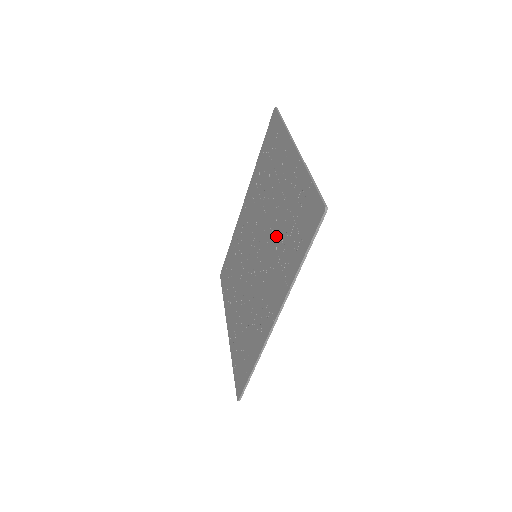
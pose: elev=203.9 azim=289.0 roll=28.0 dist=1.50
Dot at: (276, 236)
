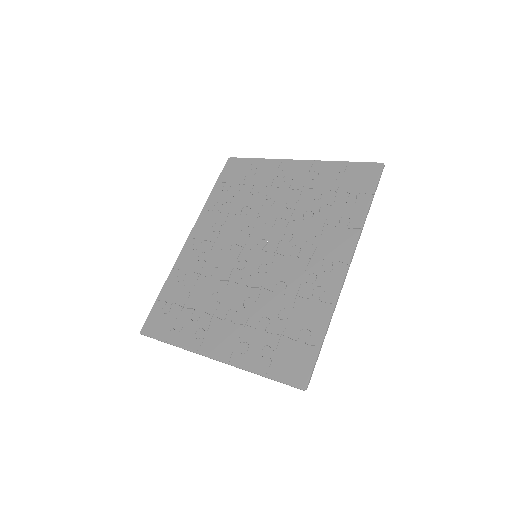
Dot at: (303, 216)
